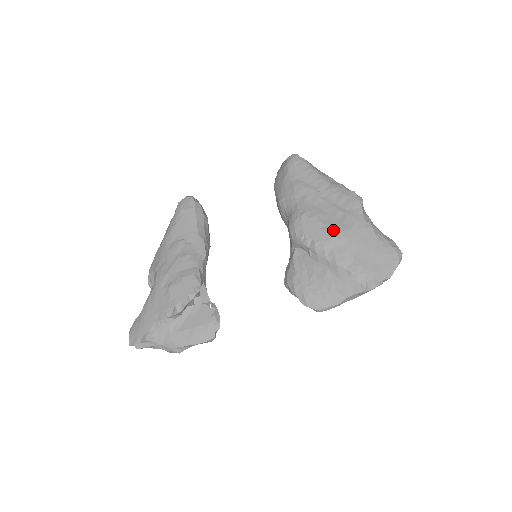
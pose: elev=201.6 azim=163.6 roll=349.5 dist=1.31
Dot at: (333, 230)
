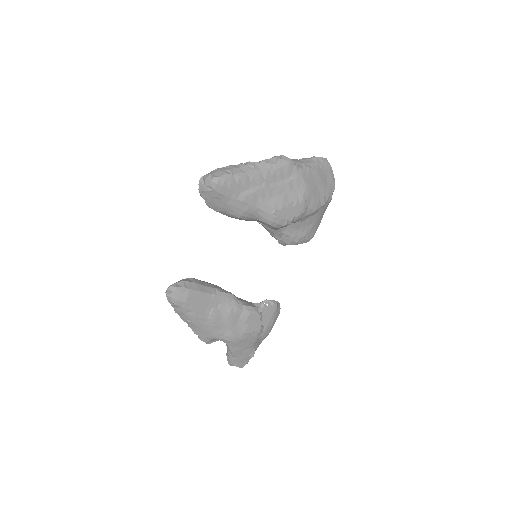
Dot at: (300, 199)
